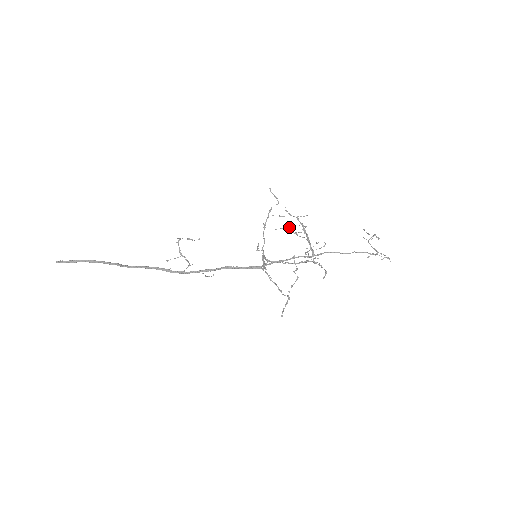
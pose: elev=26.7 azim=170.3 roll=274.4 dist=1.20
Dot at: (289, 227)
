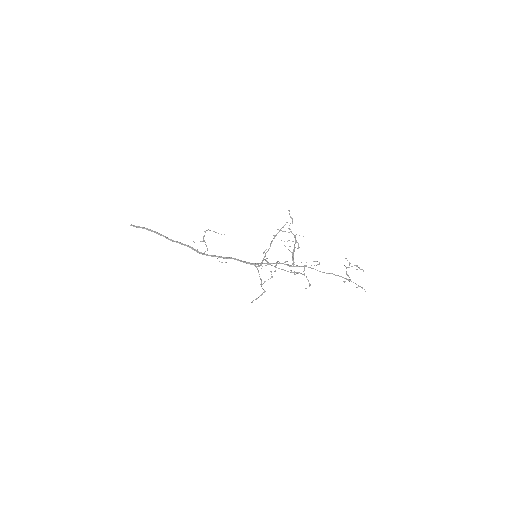
Dot at: (287, 241)
